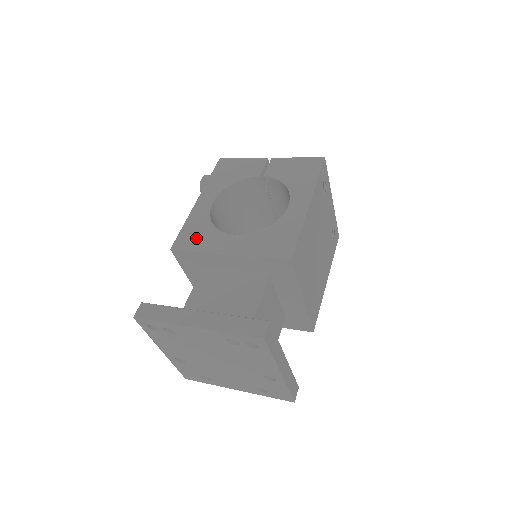
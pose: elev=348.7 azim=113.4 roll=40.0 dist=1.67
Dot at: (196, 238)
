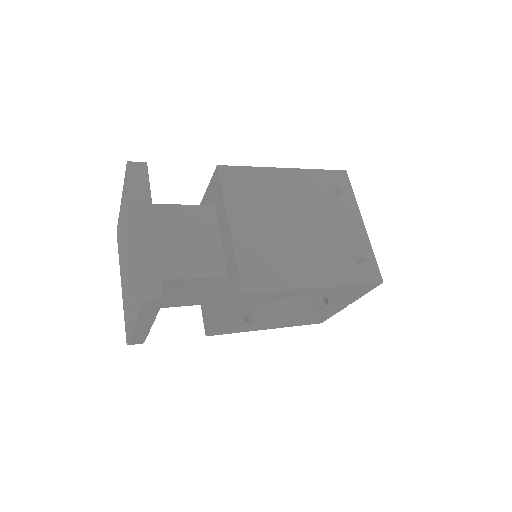
Dot at: occluded
